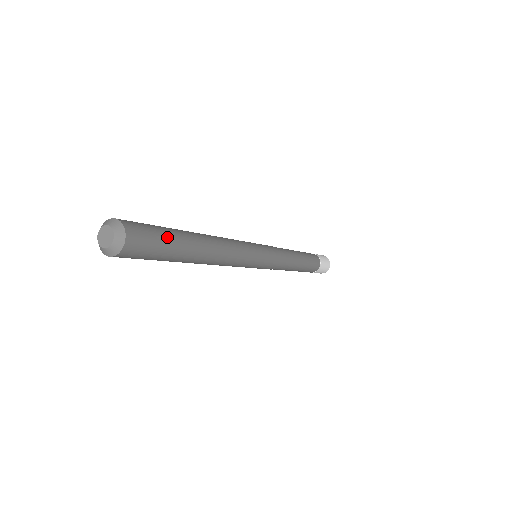
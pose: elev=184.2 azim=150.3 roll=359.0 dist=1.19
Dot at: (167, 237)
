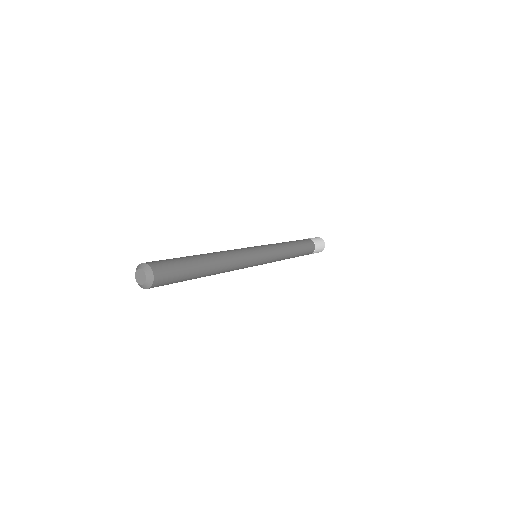
Dot at: (182, 278)
